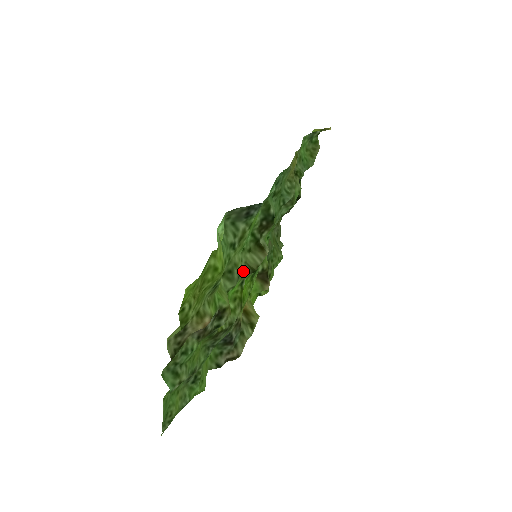
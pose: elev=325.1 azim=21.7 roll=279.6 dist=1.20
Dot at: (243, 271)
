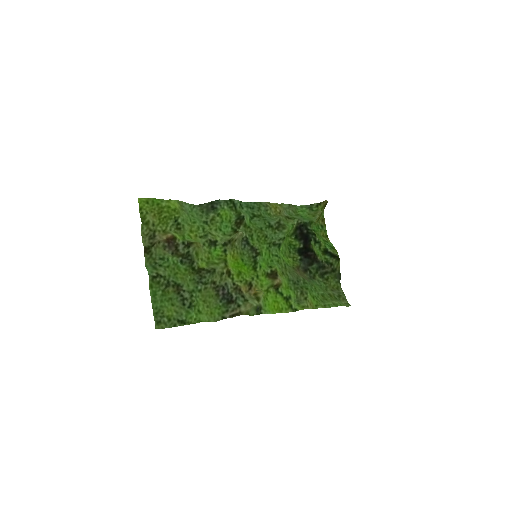
Dot at: (223, 243)
